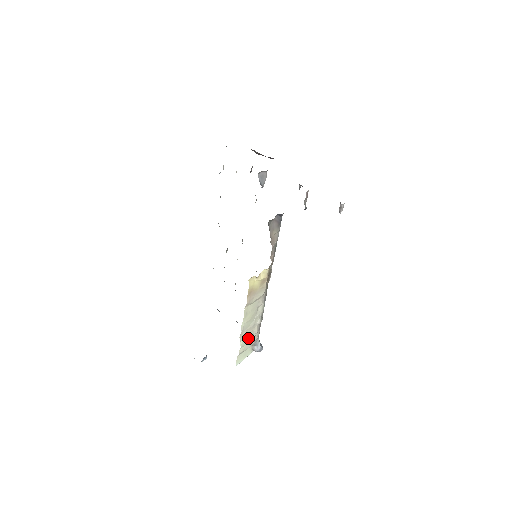
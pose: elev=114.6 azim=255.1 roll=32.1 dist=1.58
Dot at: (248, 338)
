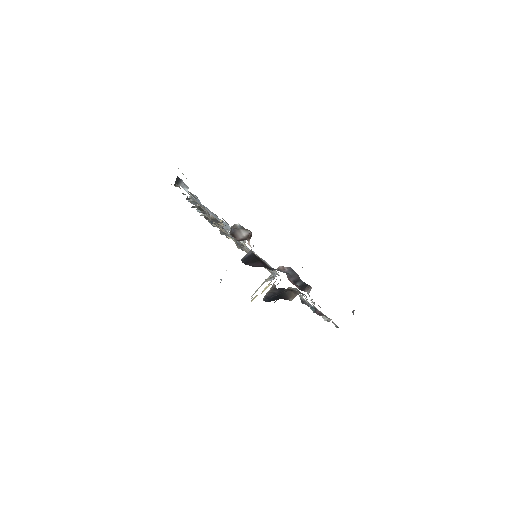
Dot at: occluded
